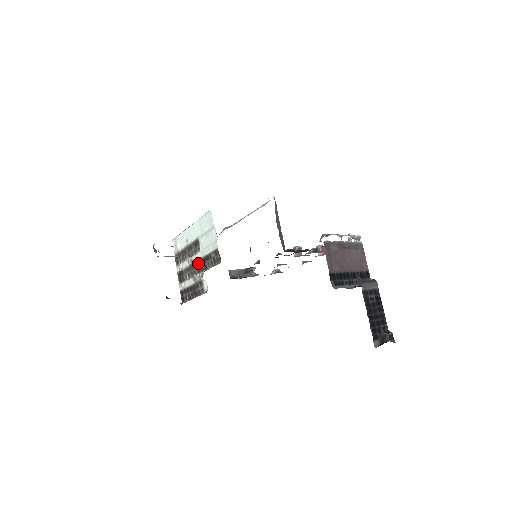
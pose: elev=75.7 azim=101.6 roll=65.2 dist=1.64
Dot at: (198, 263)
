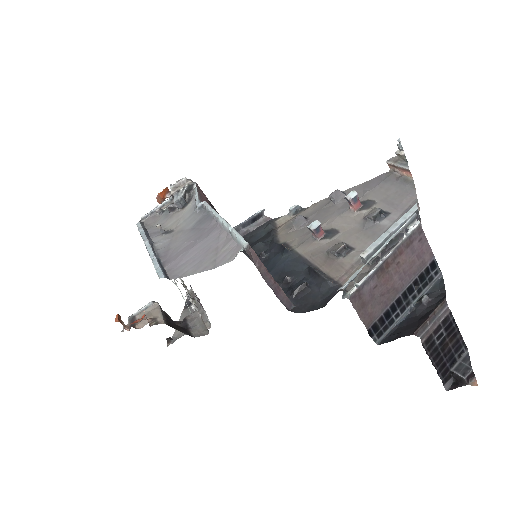
Dot at: occluded
